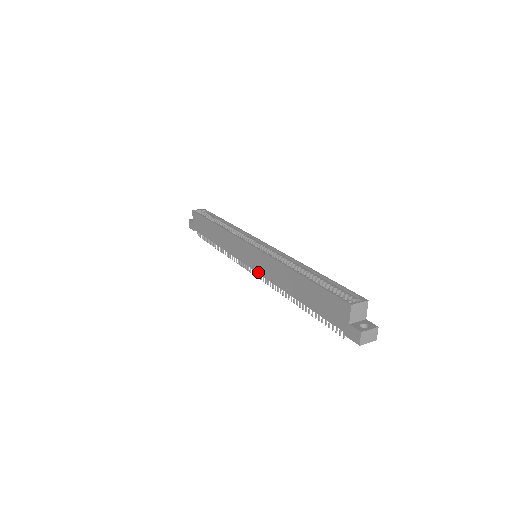
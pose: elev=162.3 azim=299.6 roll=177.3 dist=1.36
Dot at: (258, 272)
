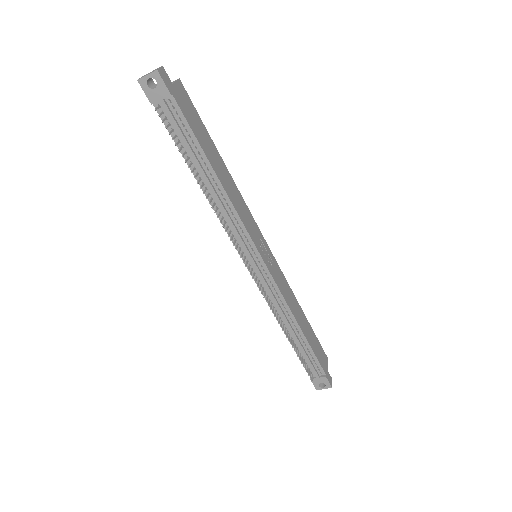
Dot at: occluded
